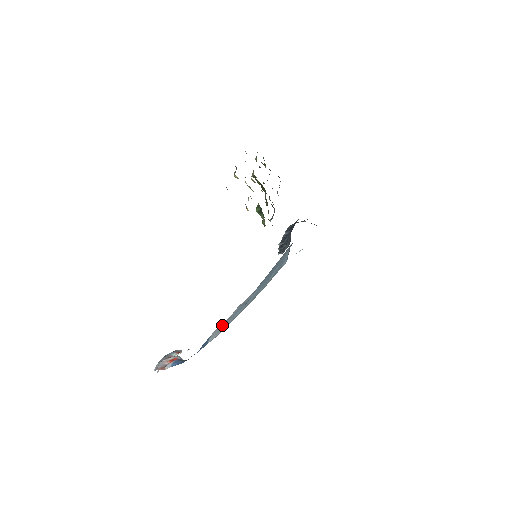
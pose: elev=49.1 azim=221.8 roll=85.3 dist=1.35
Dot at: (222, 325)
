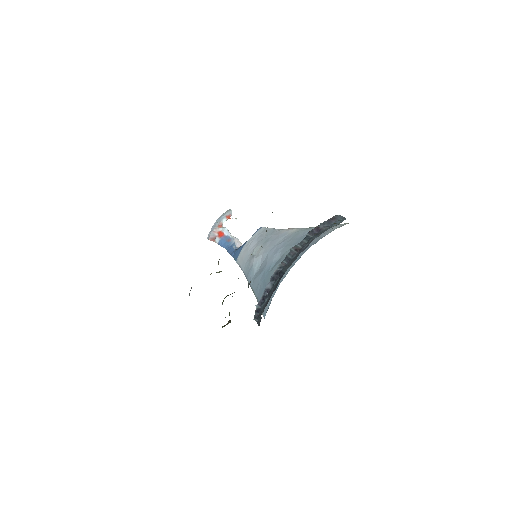
Dot at: (245, 257)
